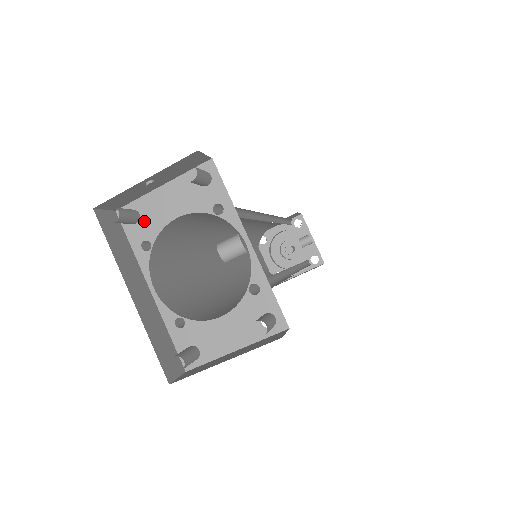
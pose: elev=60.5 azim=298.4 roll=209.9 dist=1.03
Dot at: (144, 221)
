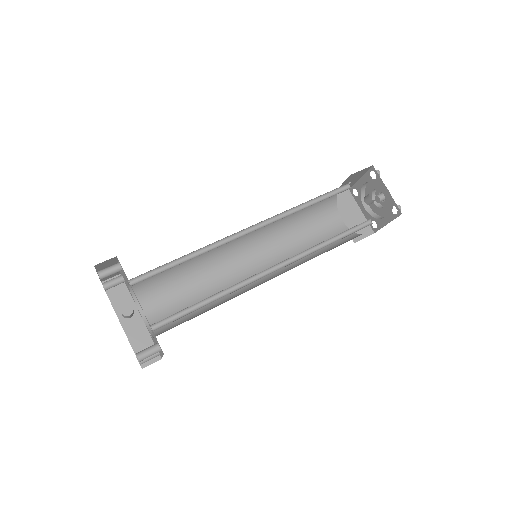
Dot at: (125, 281)
